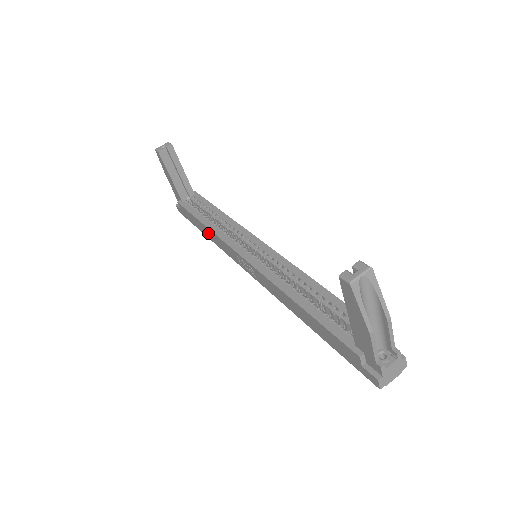
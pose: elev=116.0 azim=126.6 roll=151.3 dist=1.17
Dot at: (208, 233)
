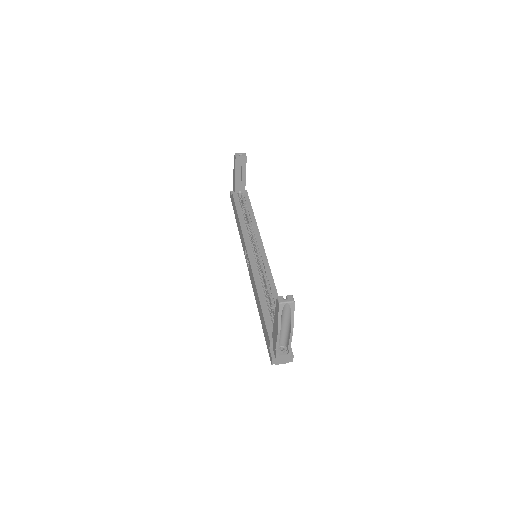
Dot at: (238, 224)
